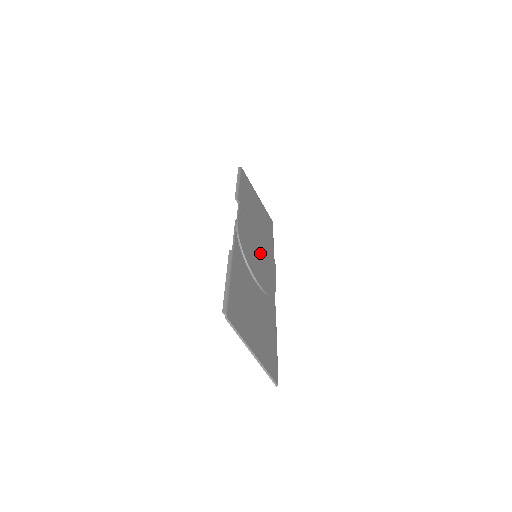
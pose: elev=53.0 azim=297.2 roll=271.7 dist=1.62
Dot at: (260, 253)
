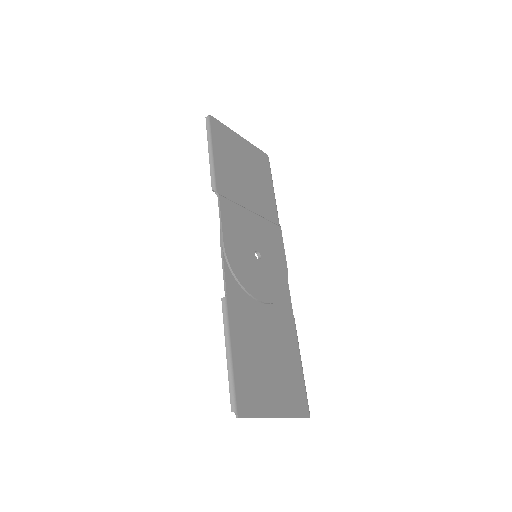
Dot at: (260, 246)
